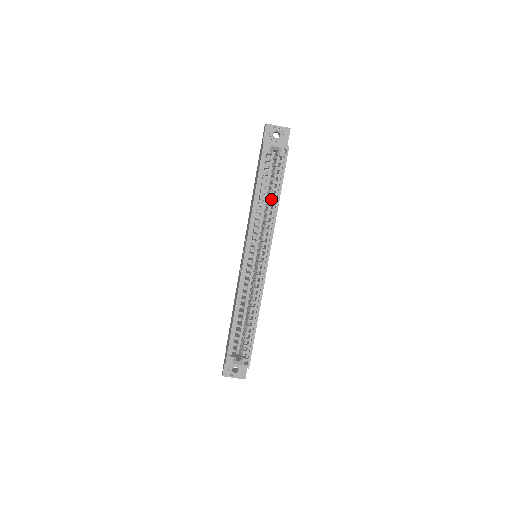
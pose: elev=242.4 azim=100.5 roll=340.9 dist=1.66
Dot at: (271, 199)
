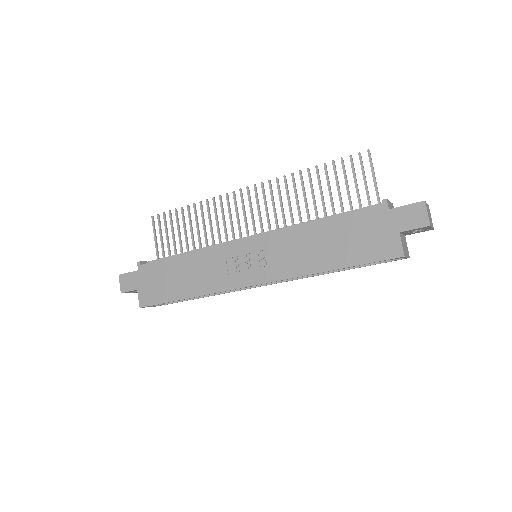
Dot at: occluded
